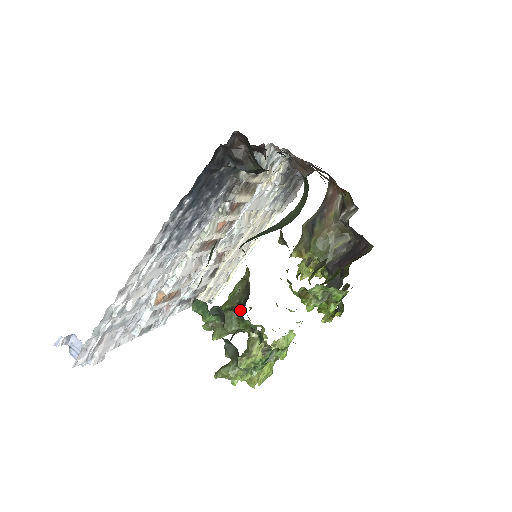
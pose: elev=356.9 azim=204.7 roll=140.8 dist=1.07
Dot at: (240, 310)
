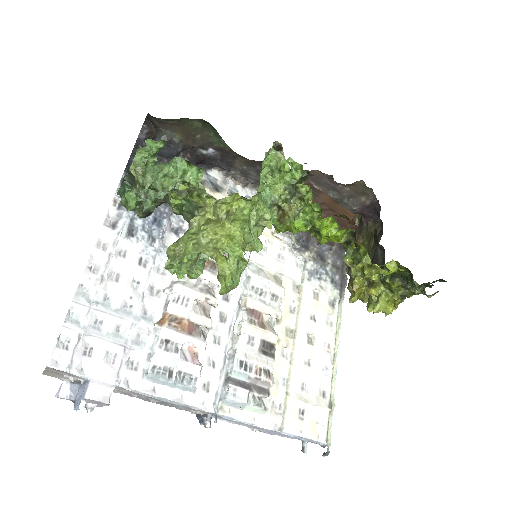
Dot at: occluded
